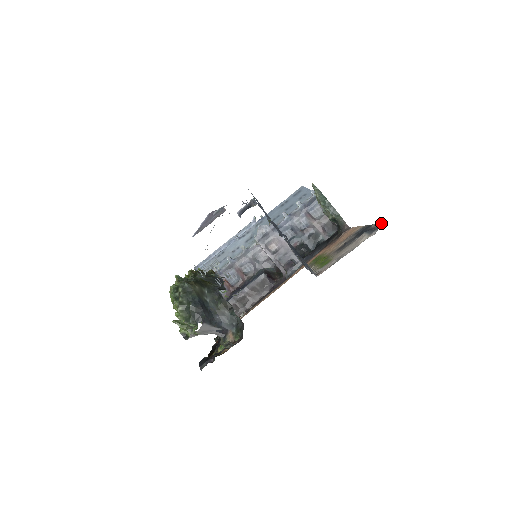
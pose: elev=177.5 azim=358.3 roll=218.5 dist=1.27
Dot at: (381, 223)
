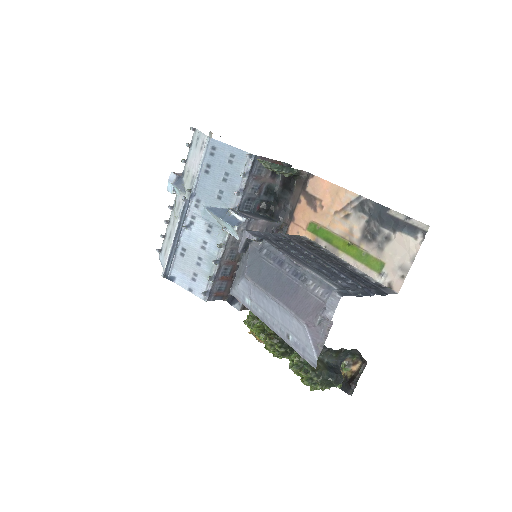
Dot at: (413, 219)
